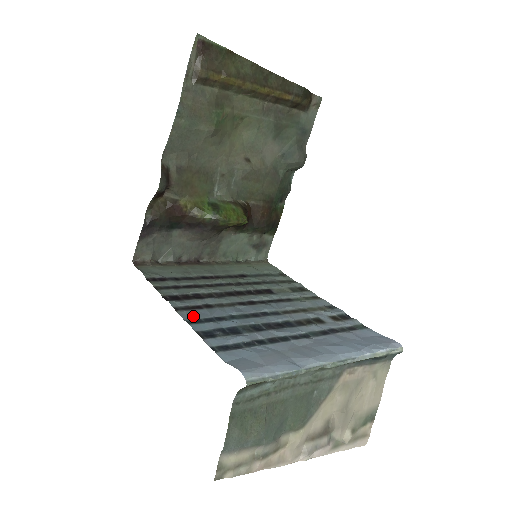
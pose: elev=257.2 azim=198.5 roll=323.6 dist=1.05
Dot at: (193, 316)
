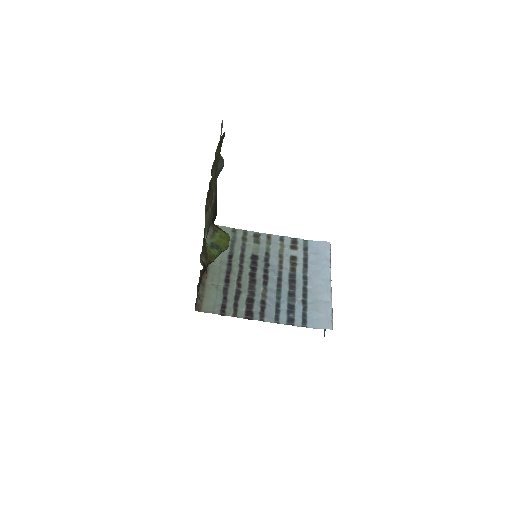
Dot at: (271, 317)
